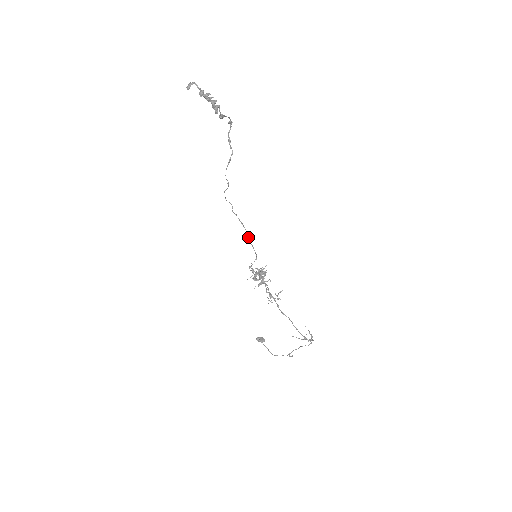
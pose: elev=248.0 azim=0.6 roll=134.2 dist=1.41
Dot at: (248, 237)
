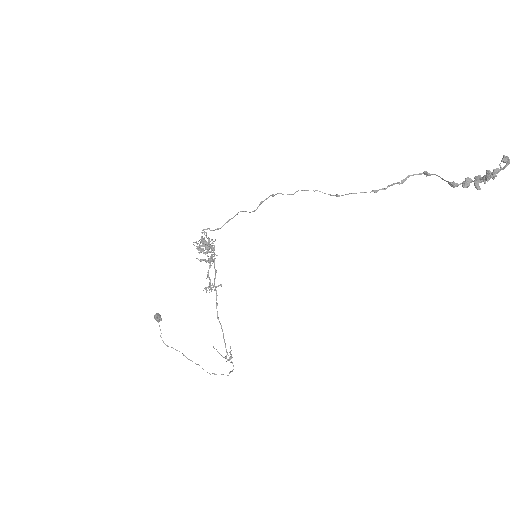
Dot at: (242, 211)
